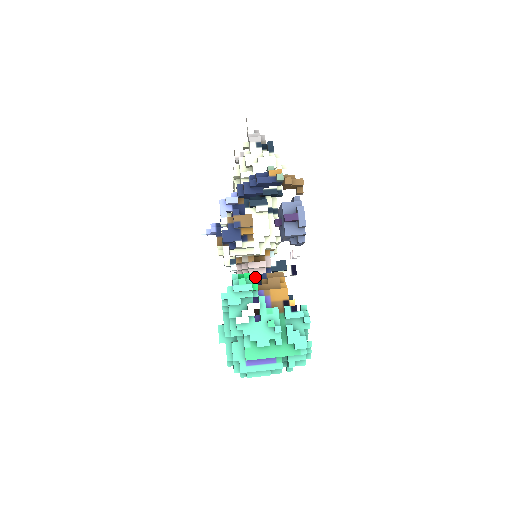
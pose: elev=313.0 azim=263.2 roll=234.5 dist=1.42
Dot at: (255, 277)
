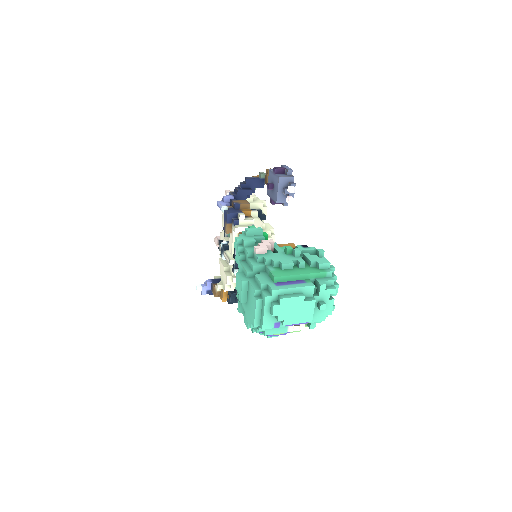
Dot at: occluded
